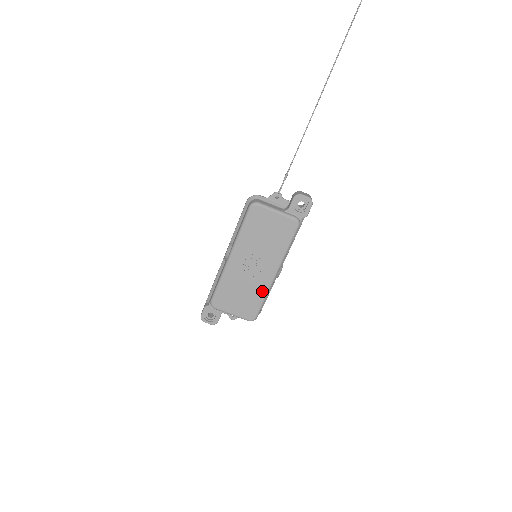
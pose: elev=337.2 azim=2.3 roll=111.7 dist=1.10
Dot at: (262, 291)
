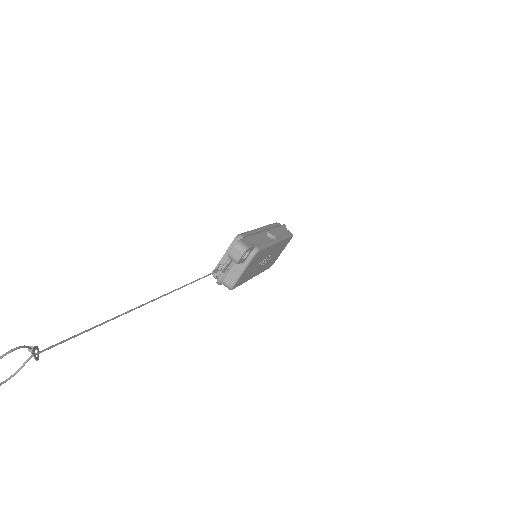
Dot at: (281, 244)
